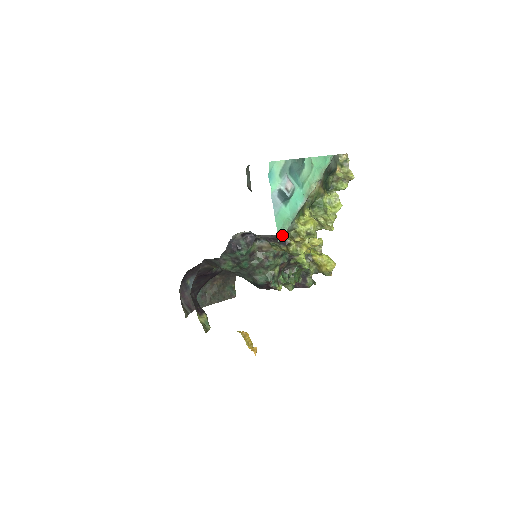
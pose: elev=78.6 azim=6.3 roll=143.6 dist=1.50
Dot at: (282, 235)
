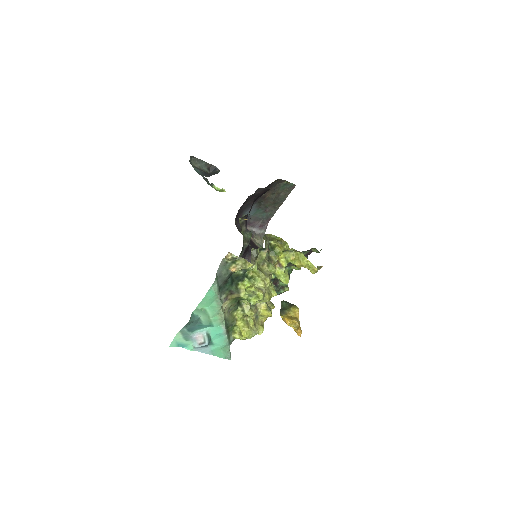
Dot at: (229, 356)
